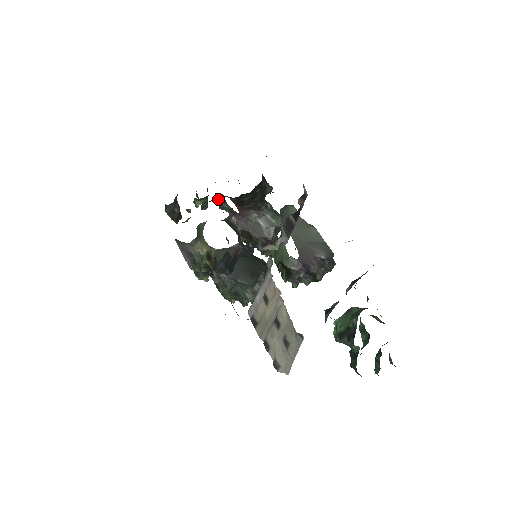
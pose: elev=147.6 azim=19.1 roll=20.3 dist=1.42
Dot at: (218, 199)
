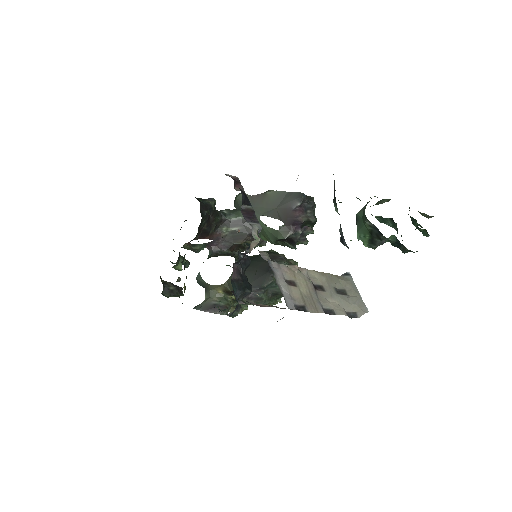
Dot at: (188, 249)
